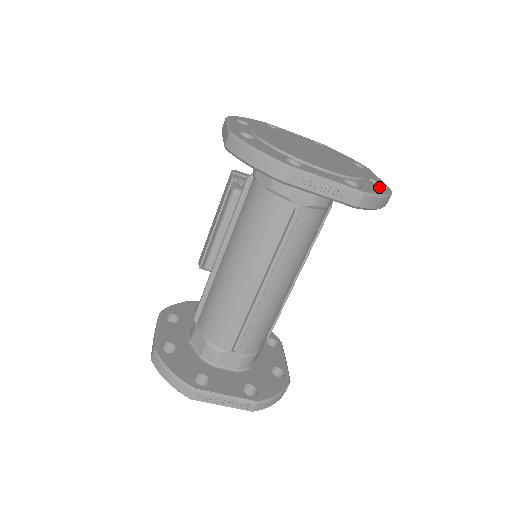
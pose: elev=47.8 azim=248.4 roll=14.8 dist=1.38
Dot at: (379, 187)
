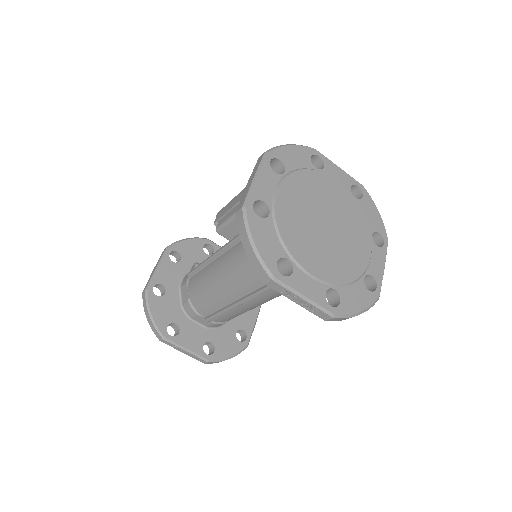
Dot at: (366, 295)
